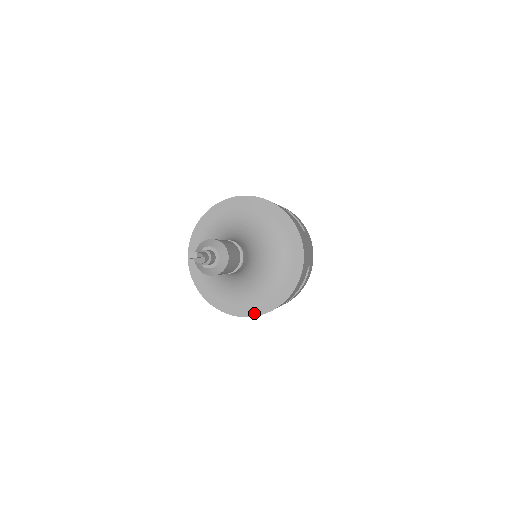
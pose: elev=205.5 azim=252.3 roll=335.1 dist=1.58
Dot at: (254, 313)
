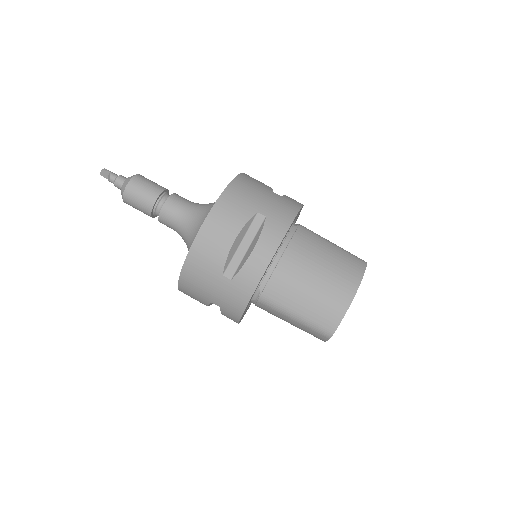
Dot at: (183, 267)
